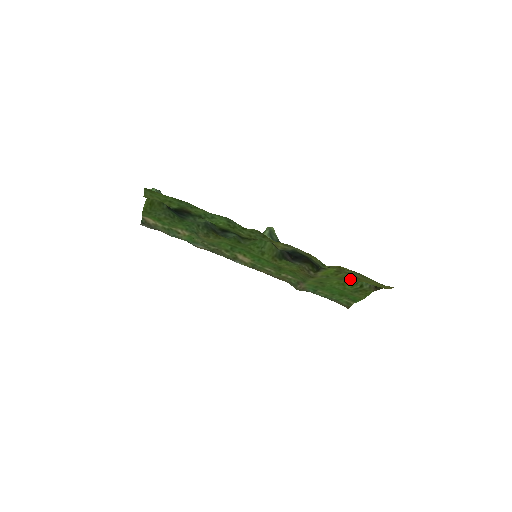
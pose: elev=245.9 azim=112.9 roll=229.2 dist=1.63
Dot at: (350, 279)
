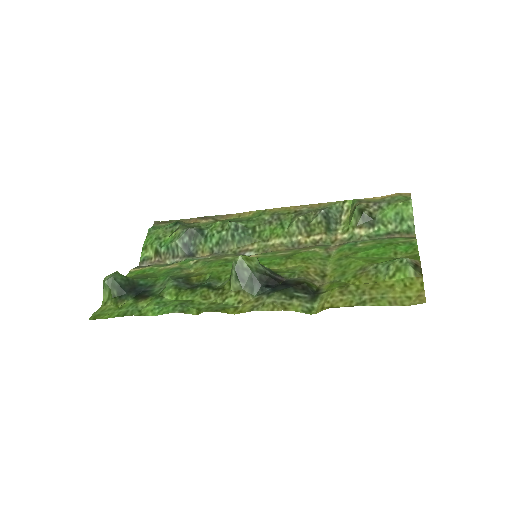
Dot at: (370, 274)
